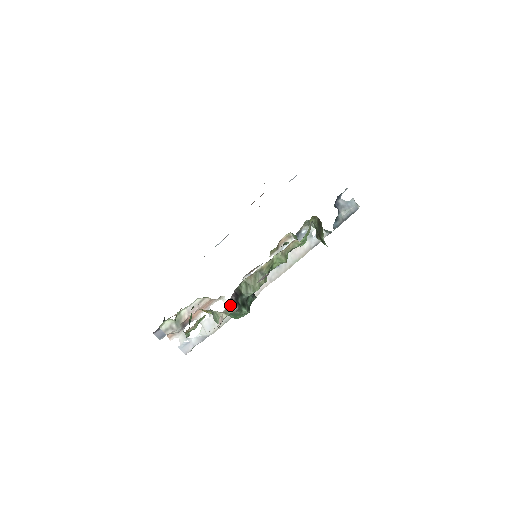
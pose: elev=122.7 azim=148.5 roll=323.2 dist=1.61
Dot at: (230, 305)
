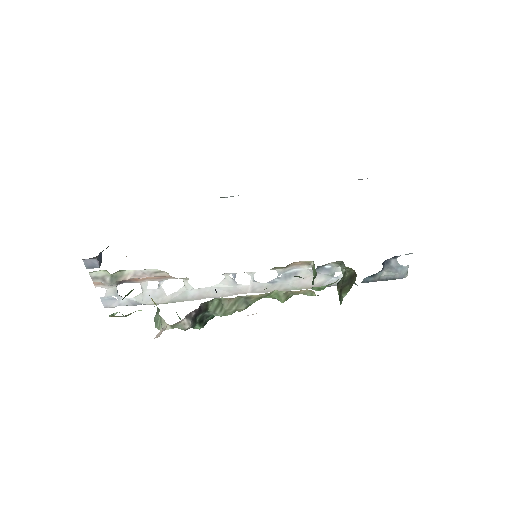
Dot at: (183, 321)
